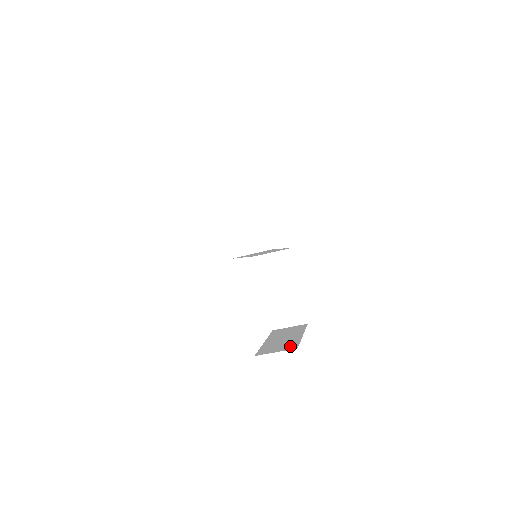
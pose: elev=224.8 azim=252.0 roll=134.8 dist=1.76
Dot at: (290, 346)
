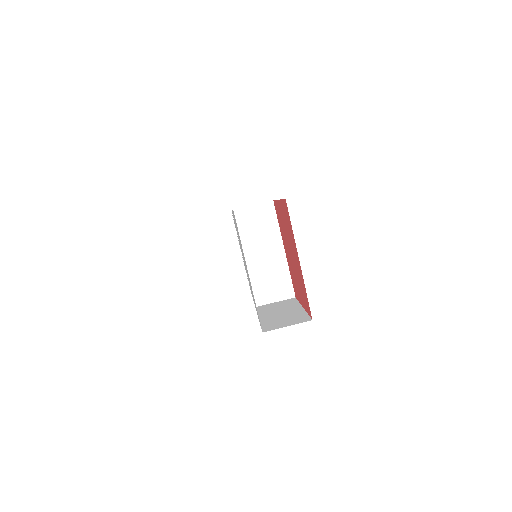
Dot at: occluded
